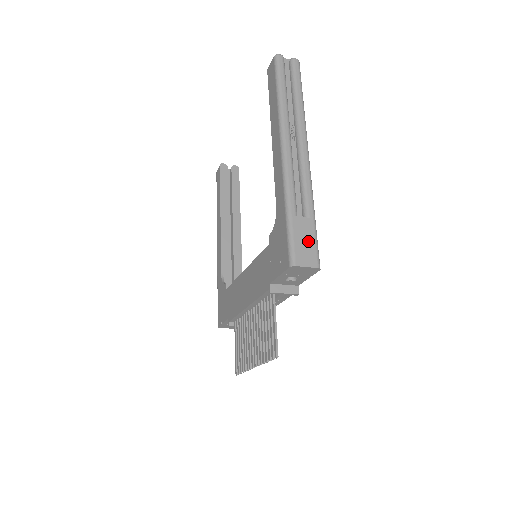
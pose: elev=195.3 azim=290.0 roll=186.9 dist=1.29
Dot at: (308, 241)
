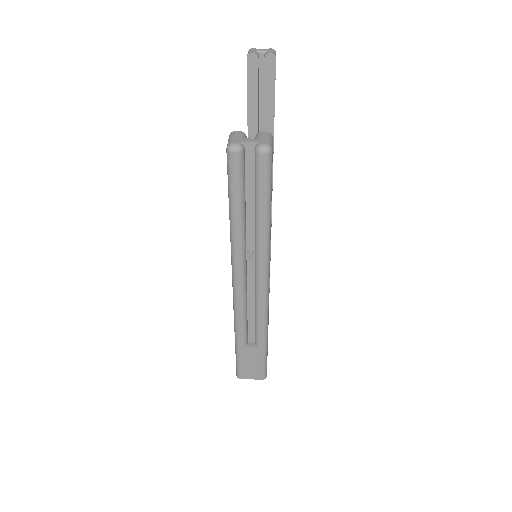
Dot at: (255, 363)
